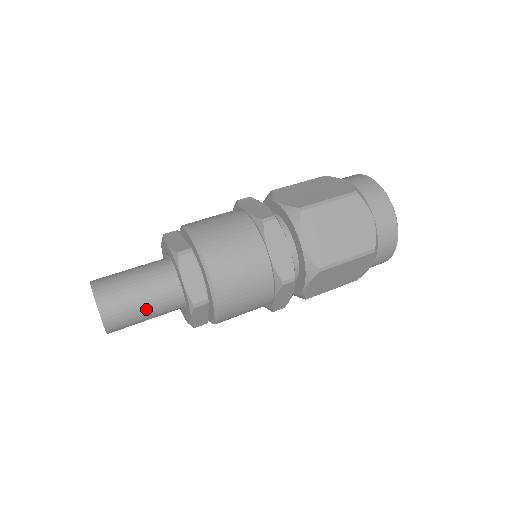
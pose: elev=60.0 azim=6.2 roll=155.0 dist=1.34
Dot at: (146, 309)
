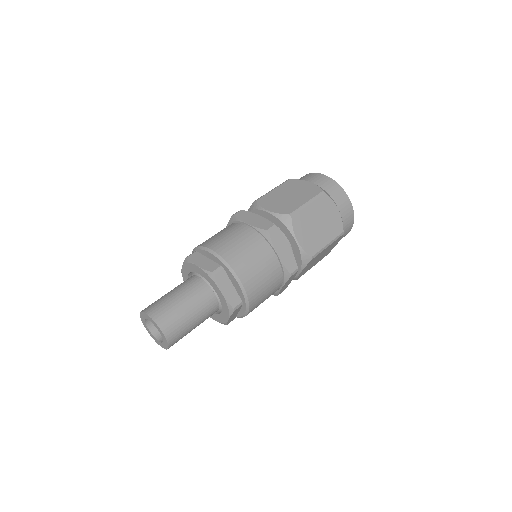
Dot at: (195, 322)
